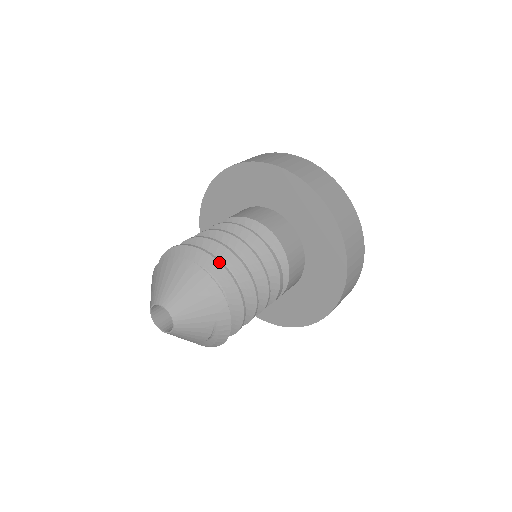
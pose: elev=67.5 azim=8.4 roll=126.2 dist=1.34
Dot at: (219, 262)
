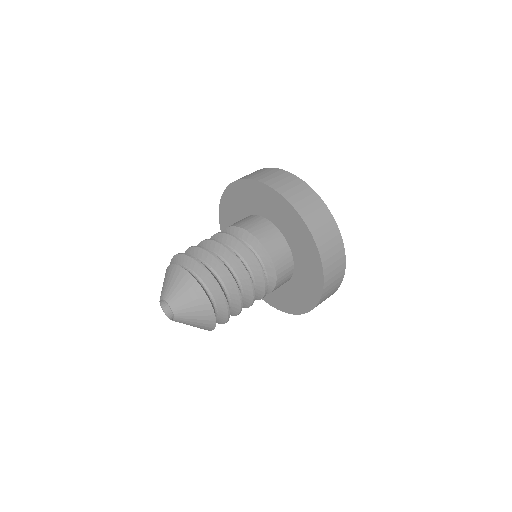
Dot at: (225, 301)
